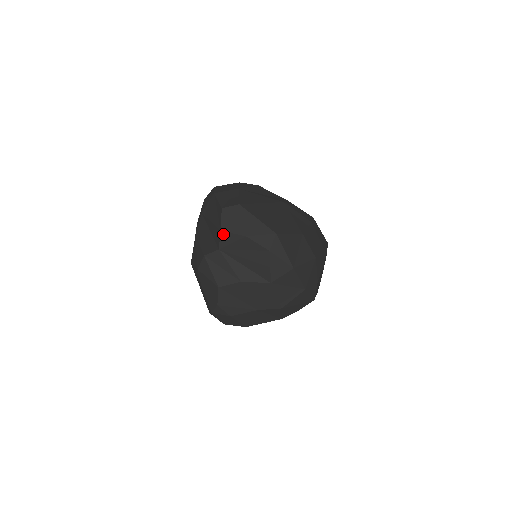
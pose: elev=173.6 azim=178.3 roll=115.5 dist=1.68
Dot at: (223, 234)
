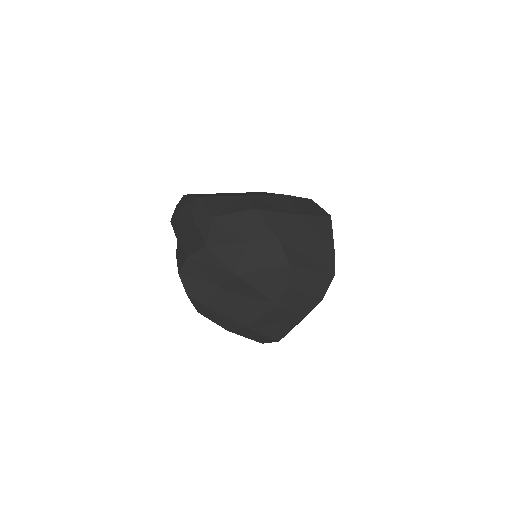
Dot at: (172, 223)
